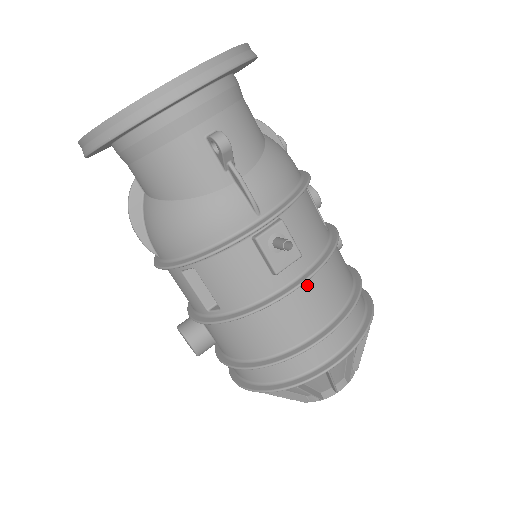
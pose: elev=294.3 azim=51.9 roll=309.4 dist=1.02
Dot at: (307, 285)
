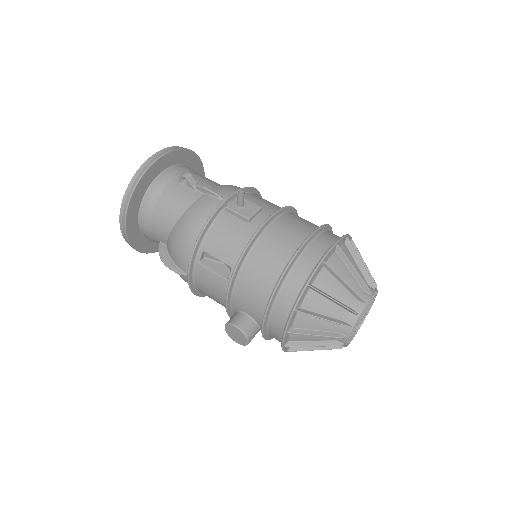
Dot at: (276, 223)
